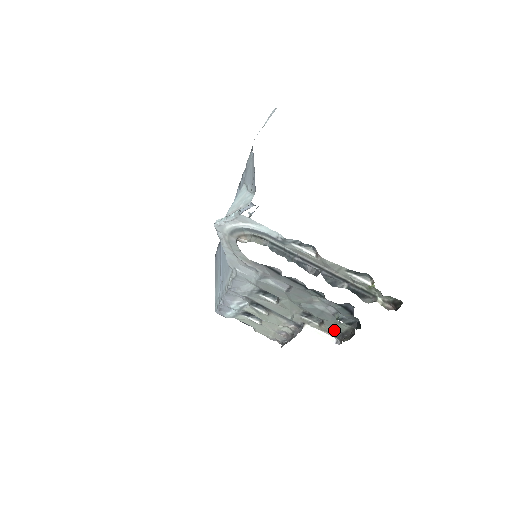
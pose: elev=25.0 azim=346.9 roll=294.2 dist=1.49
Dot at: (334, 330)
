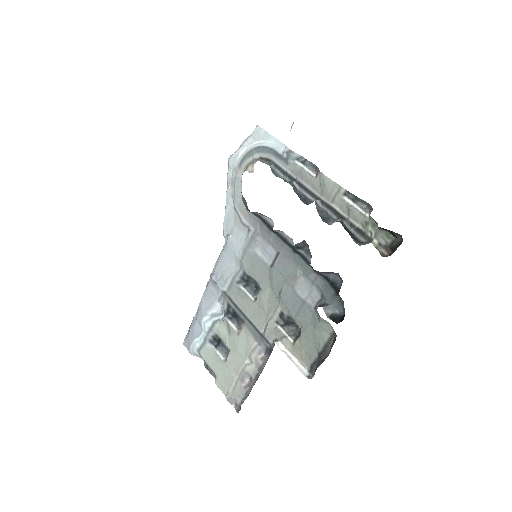
Dot at: (310, 348)
